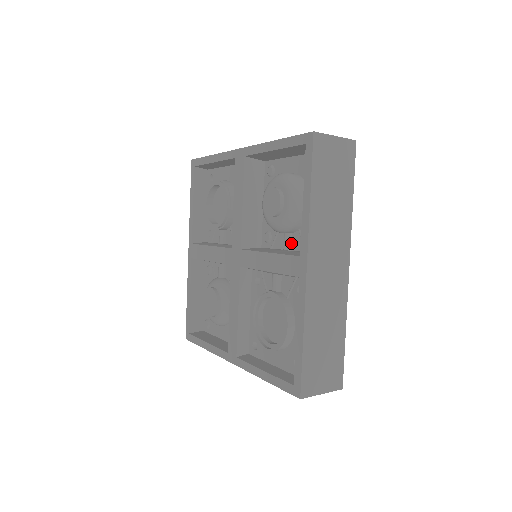
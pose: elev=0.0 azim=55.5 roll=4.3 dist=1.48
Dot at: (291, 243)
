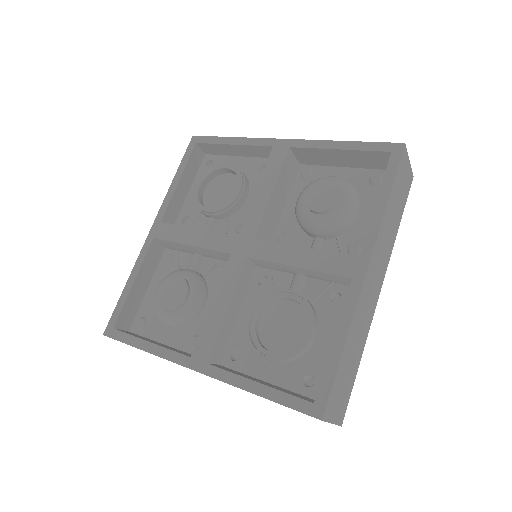
Dot at: (321, 249)
